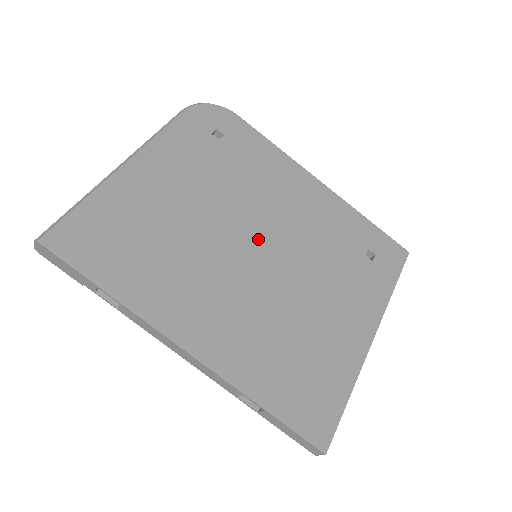
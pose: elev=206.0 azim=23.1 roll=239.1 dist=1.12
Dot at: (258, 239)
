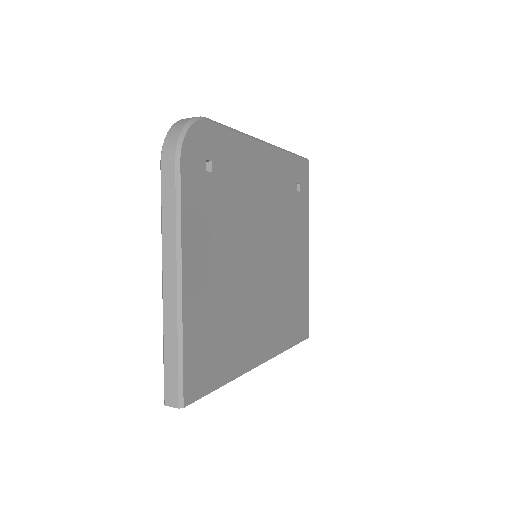
Dot at: (260, 247)
